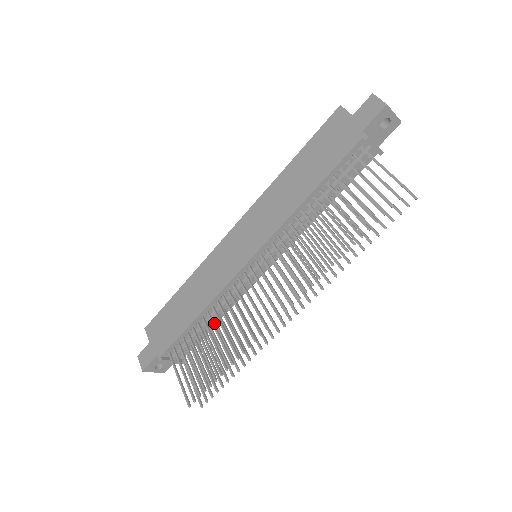
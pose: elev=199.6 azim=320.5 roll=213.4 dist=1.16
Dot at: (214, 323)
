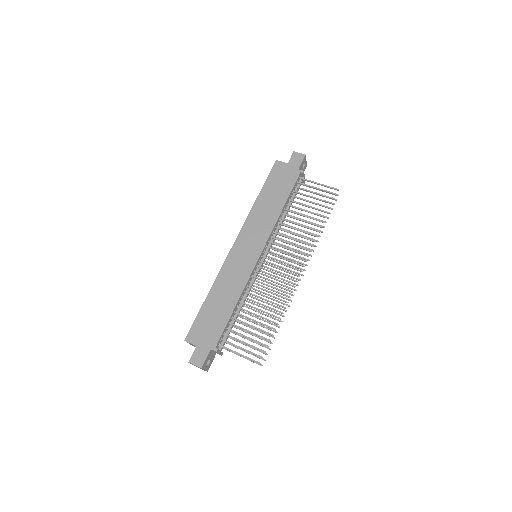
Dot at: (249, 305)
